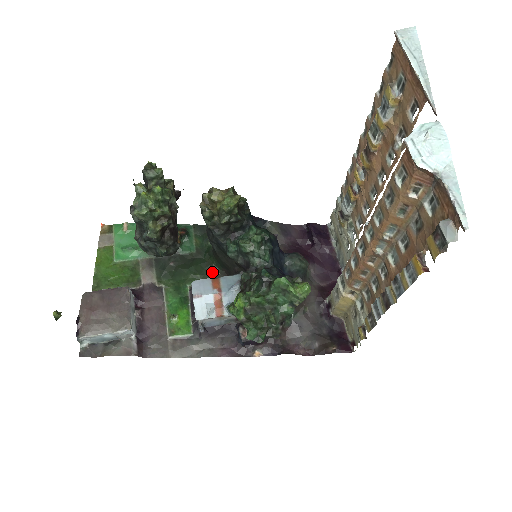
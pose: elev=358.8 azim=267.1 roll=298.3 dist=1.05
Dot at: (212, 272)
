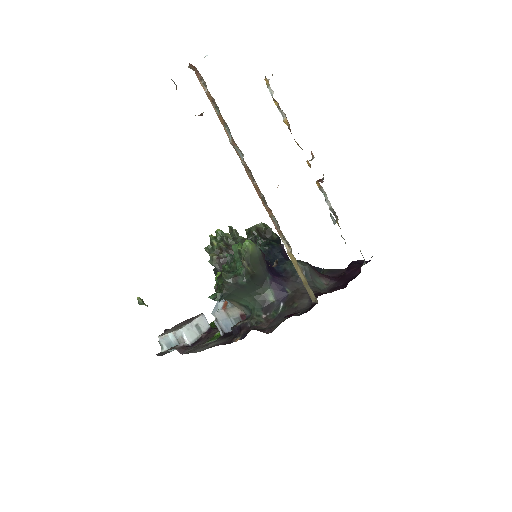
Dot at: occluded
